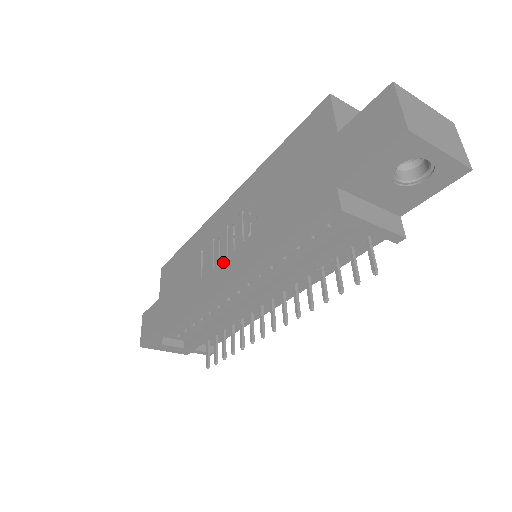
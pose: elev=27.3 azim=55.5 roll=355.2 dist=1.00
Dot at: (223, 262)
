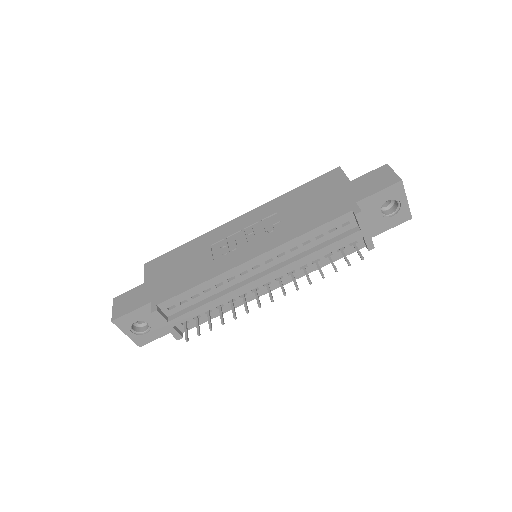
Dot at: (244, 247)
